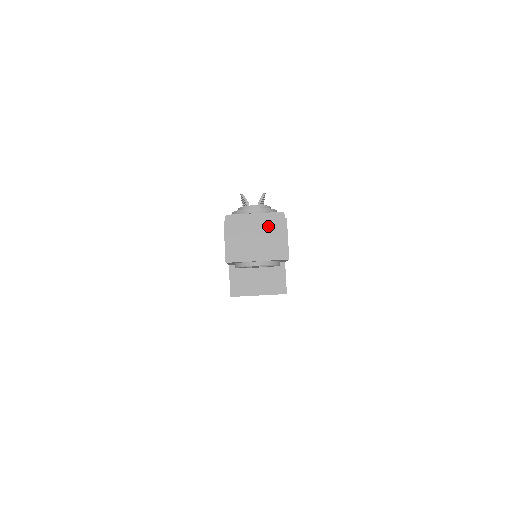
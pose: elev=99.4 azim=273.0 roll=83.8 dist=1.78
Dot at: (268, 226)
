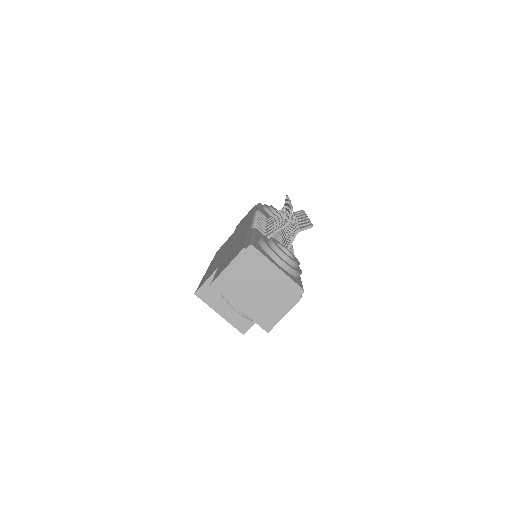
Dot at: (279, 289)
